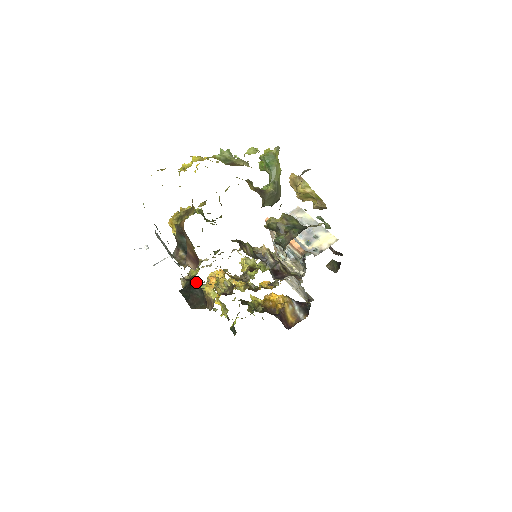
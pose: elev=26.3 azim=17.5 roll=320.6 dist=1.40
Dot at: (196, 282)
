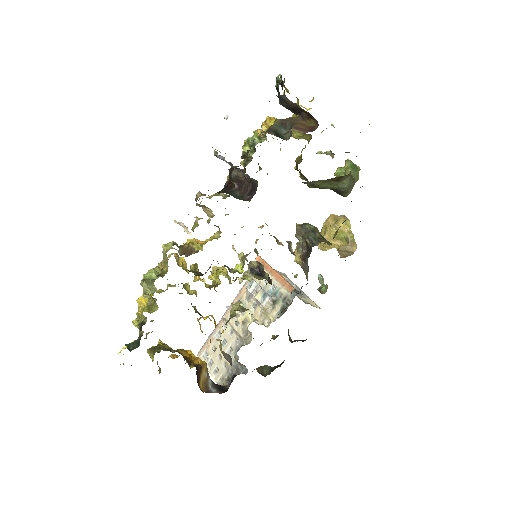
Dot at: (239, 187)
